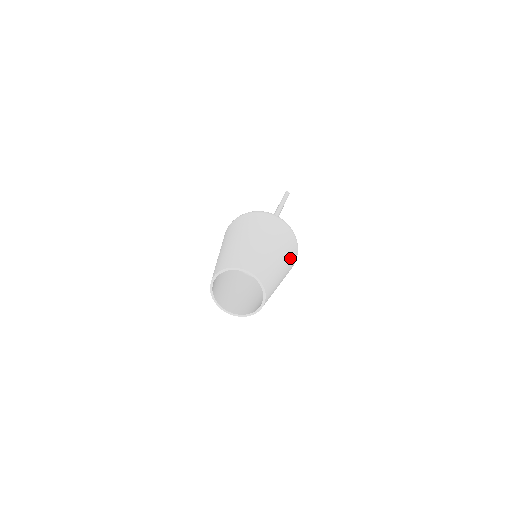
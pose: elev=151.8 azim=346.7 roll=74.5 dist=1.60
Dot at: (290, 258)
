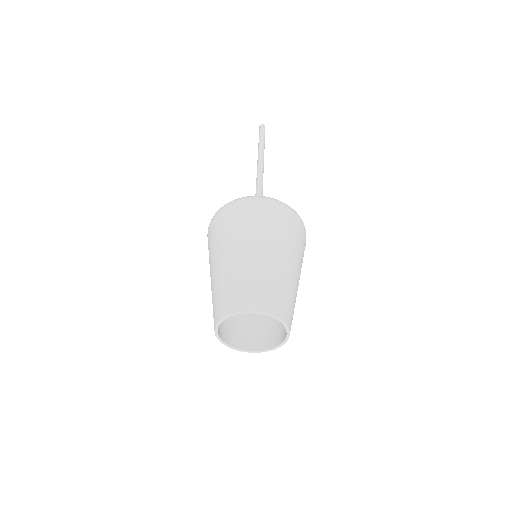
Dot at: occluded
